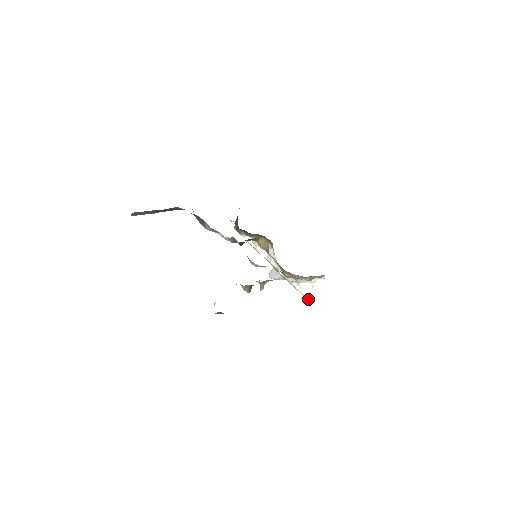
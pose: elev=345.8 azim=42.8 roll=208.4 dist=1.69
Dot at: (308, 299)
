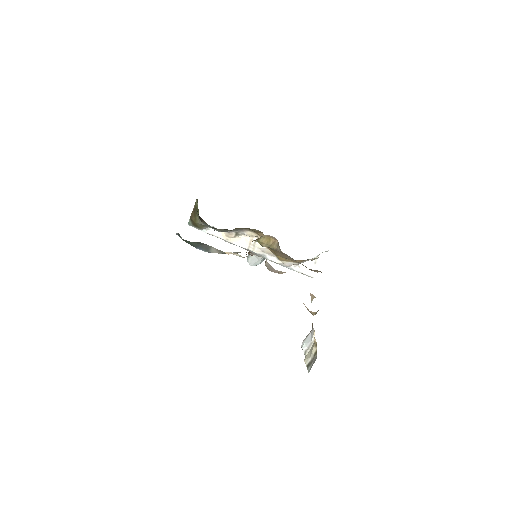
Dot at: (312, 277)
